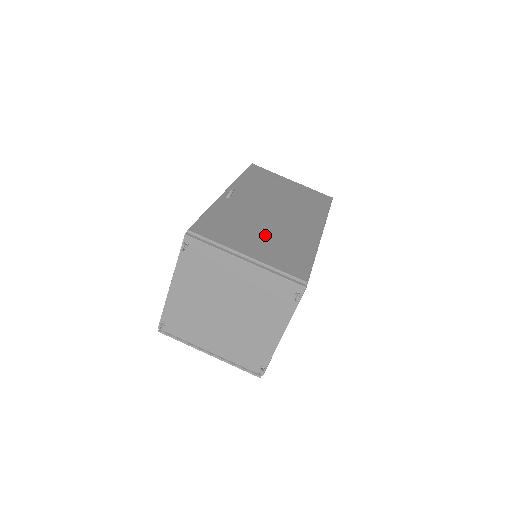
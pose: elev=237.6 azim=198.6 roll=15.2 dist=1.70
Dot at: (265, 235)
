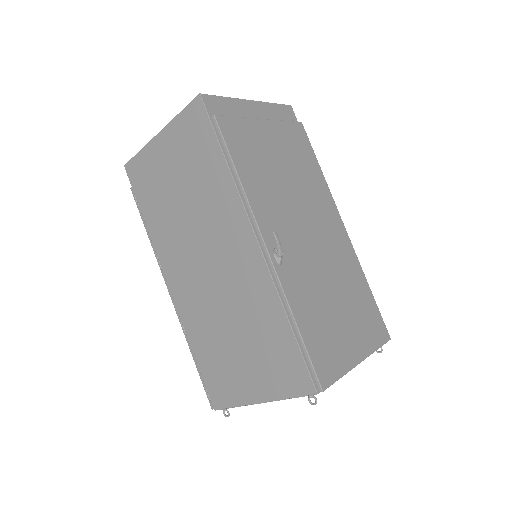
Dot at: (341, 302)
